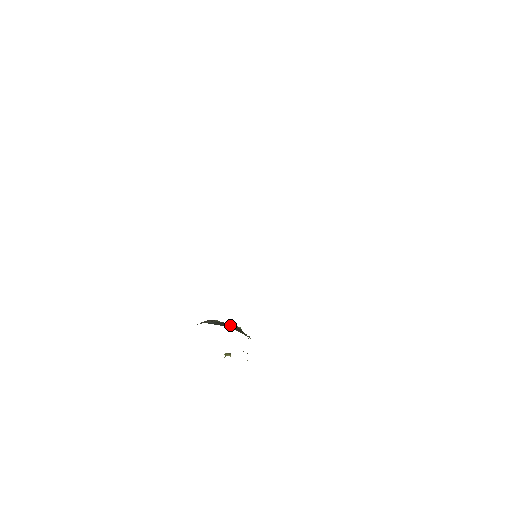
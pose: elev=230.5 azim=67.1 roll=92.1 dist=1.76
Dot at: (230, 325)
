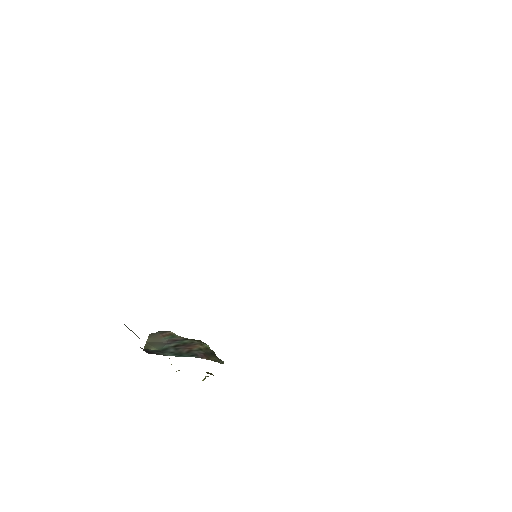
Dot at: (197, 348)
